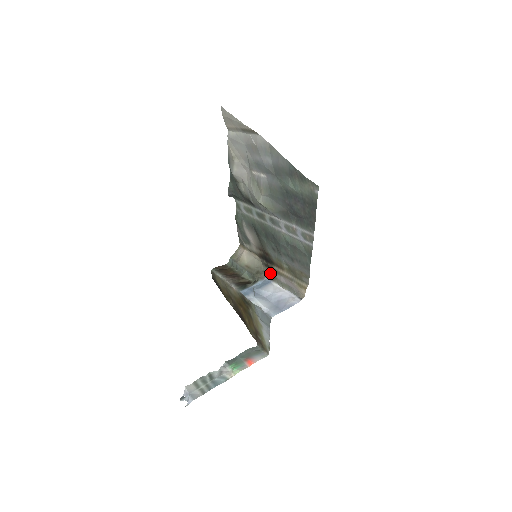
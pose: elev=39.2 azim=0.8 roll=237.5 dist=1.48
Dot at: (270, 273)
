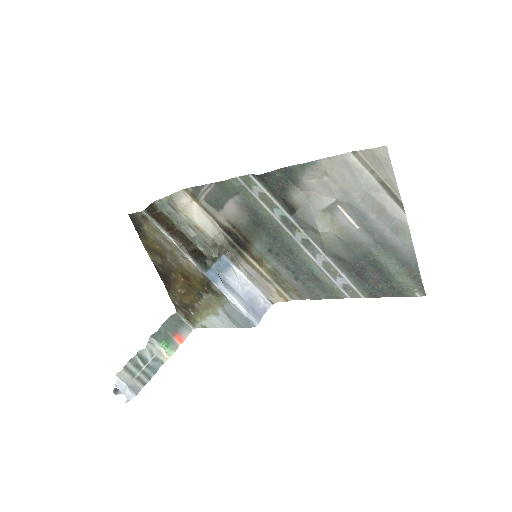
Dot at: (230, 252)
